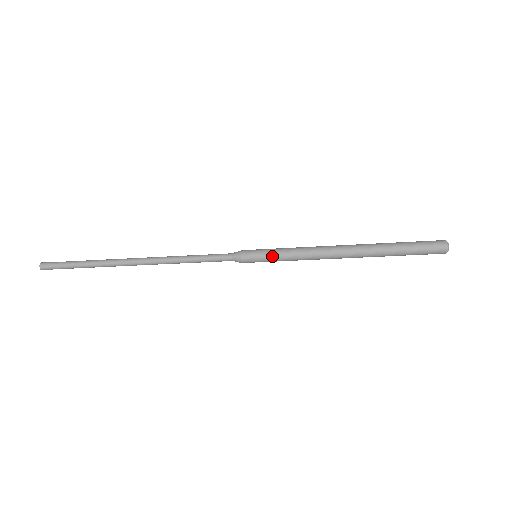
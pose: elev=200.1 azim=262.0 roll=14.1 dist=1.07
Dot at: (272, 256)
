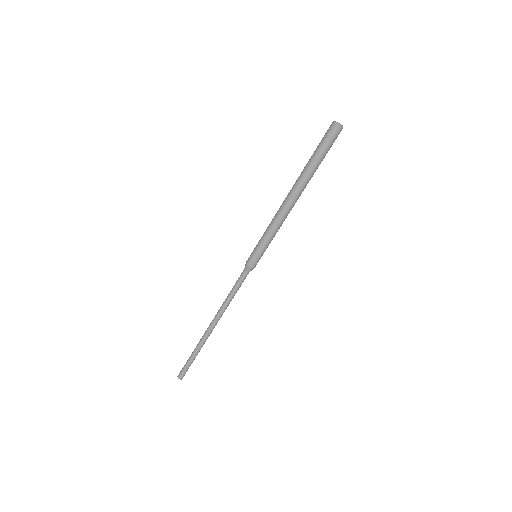
Dot at: (258, 243)
